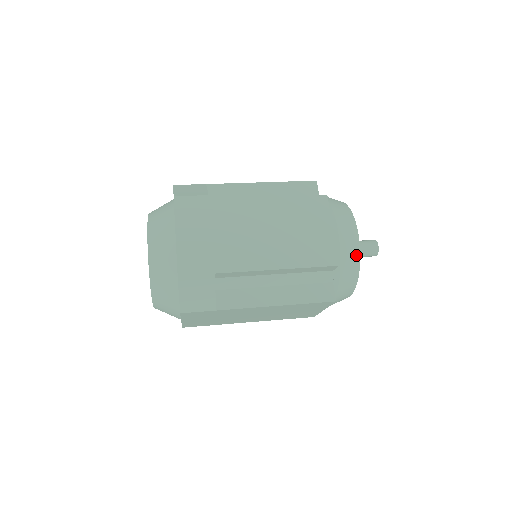
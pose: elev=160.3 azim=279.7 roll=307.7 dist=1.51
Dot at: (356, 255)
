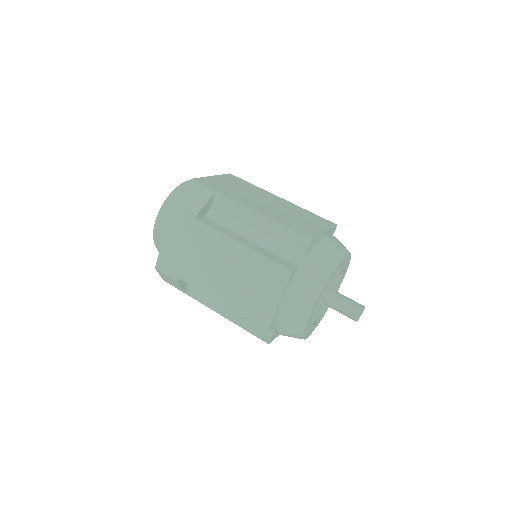
Dot at: (299, 327)
